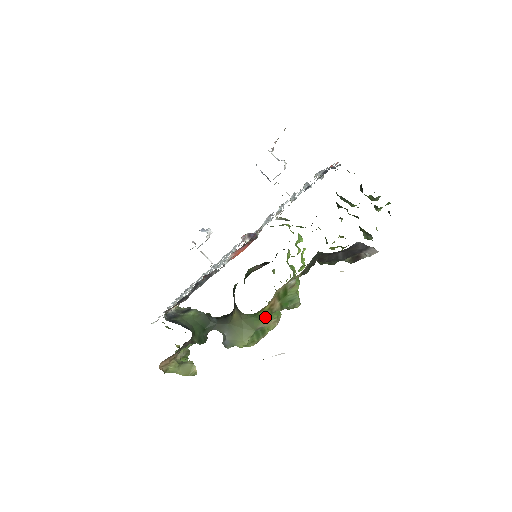
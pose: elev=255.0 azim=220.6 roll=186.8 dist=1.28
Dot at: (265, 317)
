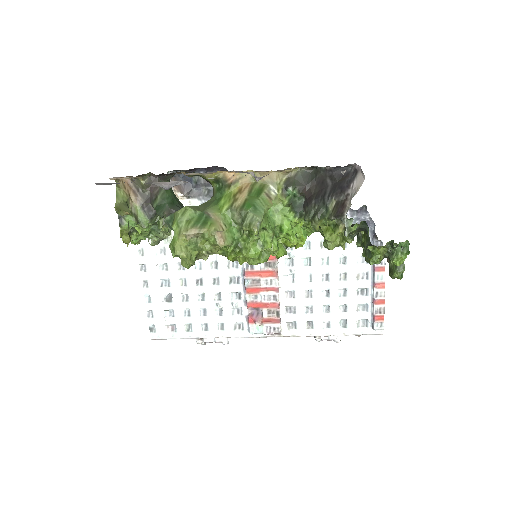
Dot at: (223, 208)
